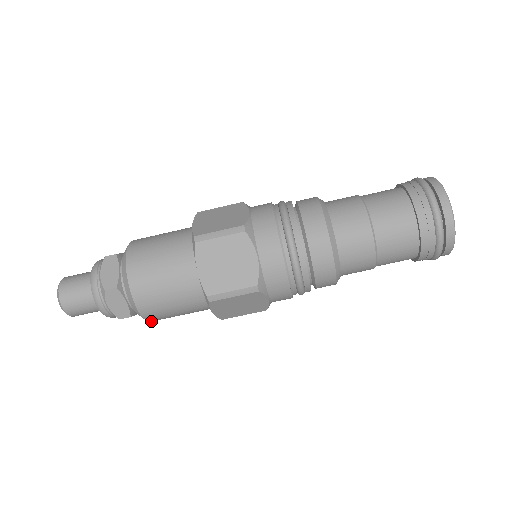
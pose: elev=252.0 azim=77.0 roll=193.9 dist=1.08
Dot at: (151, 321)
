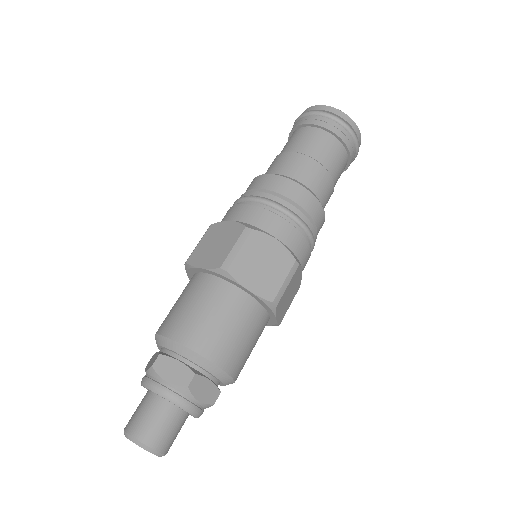
Dot at: occluded
